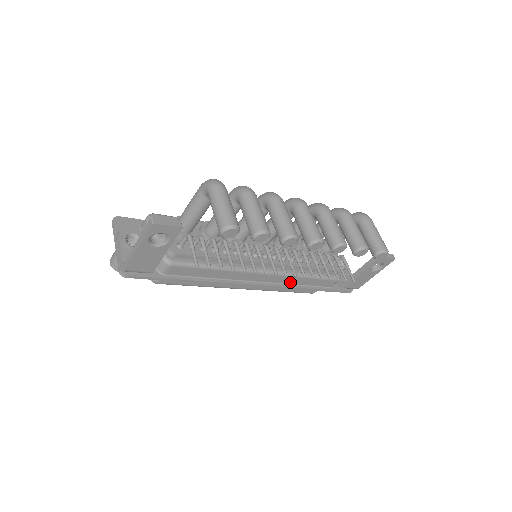
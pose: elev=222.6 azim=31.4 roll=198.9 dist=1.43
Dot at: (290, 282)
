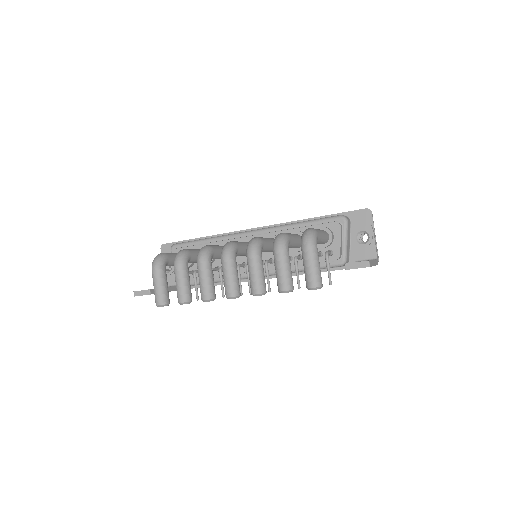
Dot at: occluded
